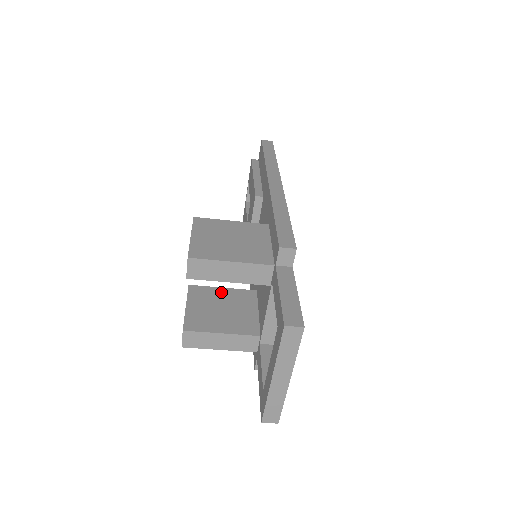
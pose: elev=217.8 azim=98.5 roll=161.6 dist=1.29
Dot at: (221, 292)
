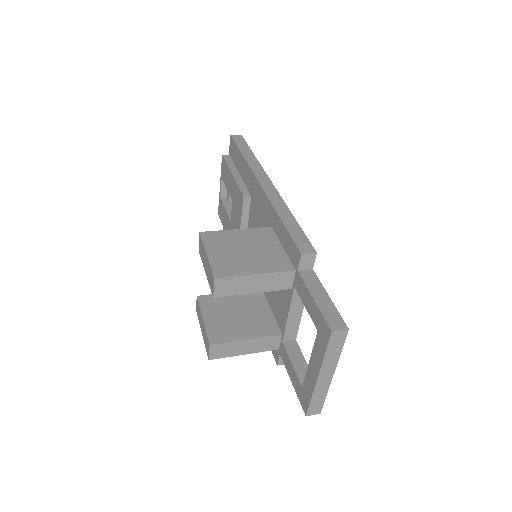
Dot at: (230, 297)
